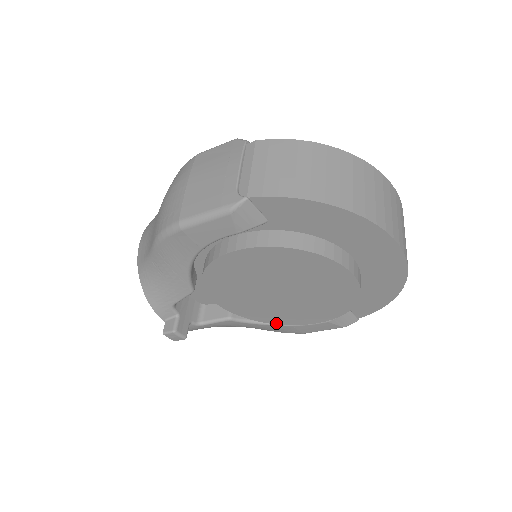
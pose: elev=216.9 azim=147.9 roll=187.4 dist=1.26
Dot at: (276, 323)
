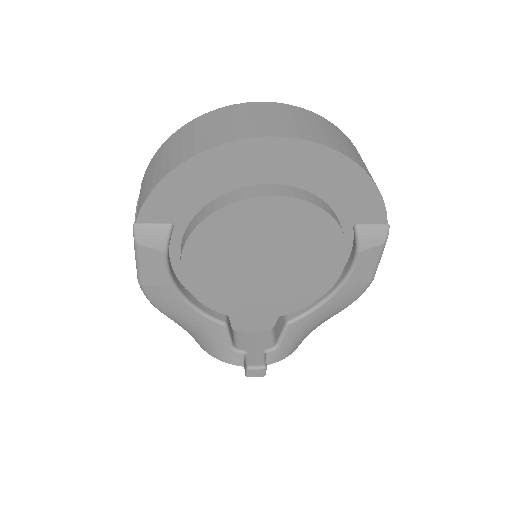
Dot at: (322, 294)
